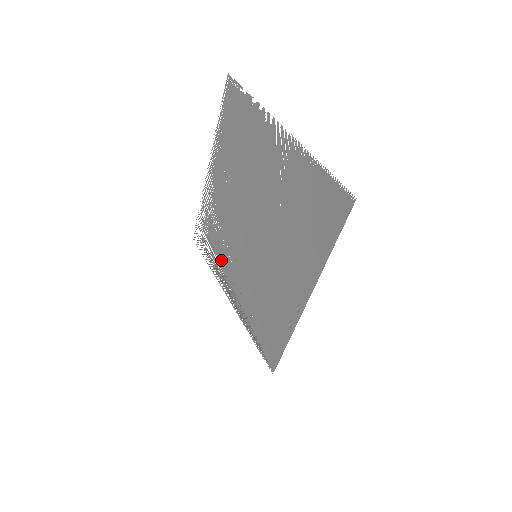
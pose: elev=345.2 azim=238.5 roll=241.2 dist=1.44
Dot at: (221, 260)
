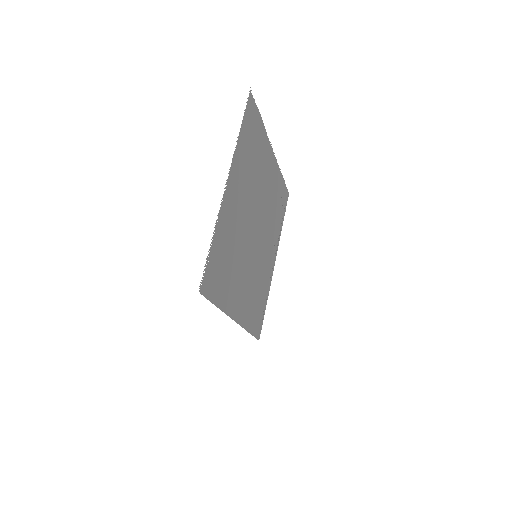
Dot at: (274, 233)
